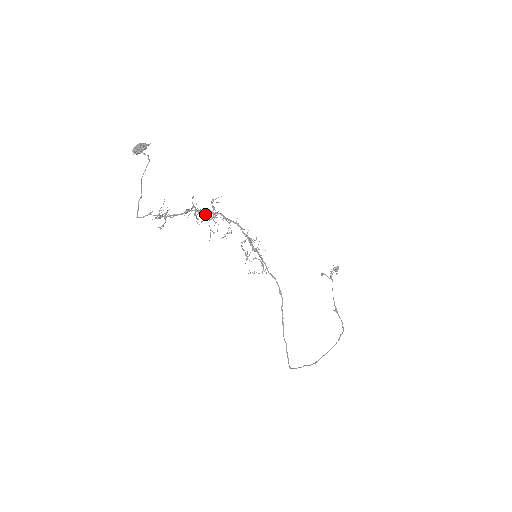
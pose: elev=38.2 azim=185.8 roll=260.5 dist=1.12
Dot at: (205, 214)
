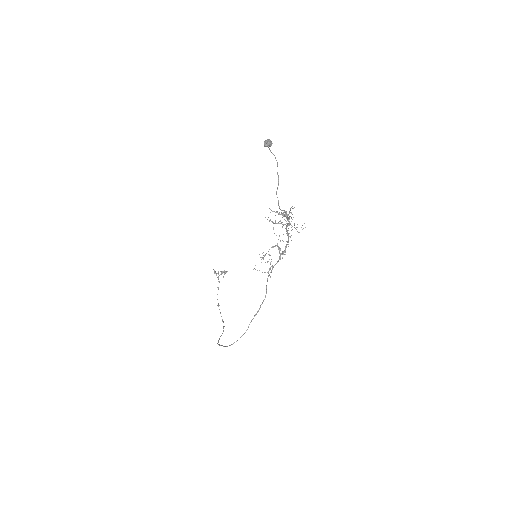
Dot at: occluded
